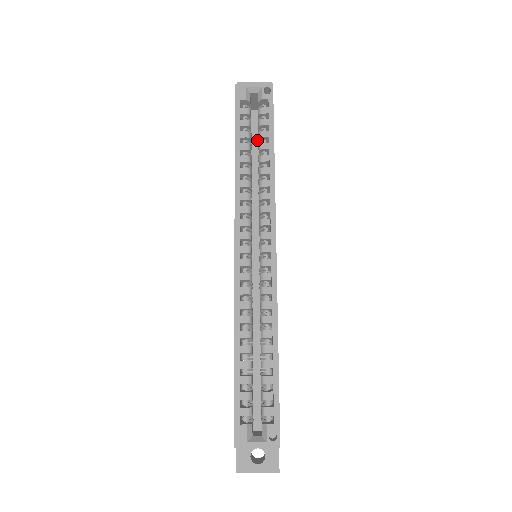
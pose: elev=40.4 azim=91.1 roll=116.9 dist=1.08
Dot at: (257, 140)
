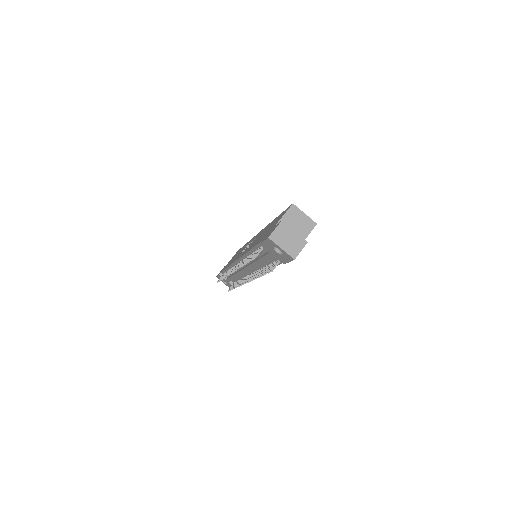
Dot at: occluded
